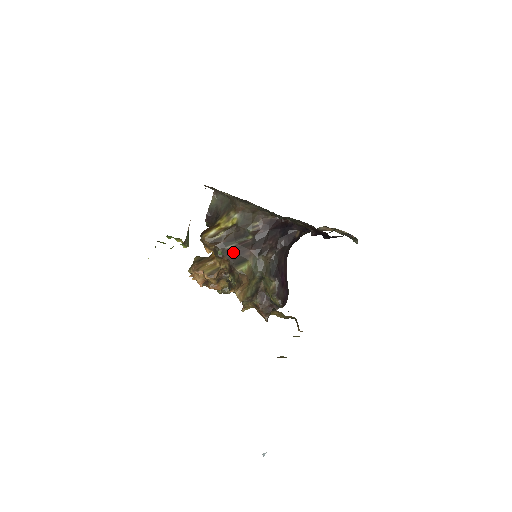
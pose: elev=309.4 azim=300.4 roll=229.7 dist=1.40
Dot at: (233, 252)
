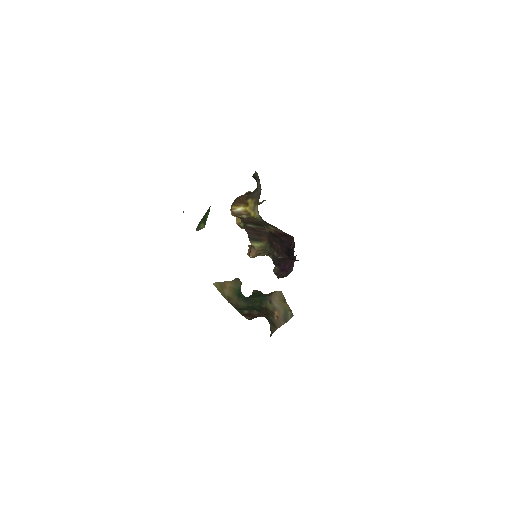
Dot at: (252, 230)
